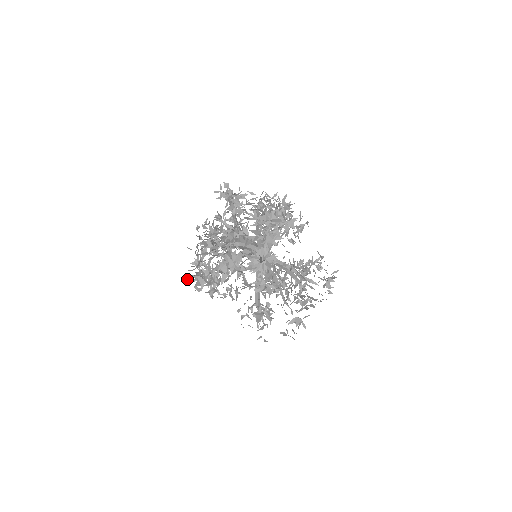
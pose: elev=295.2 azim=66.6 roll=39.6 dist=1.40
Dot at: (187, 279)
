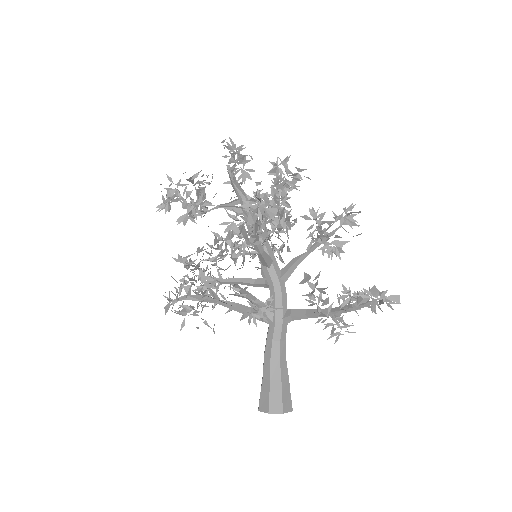
Dot at: (167, 298)
